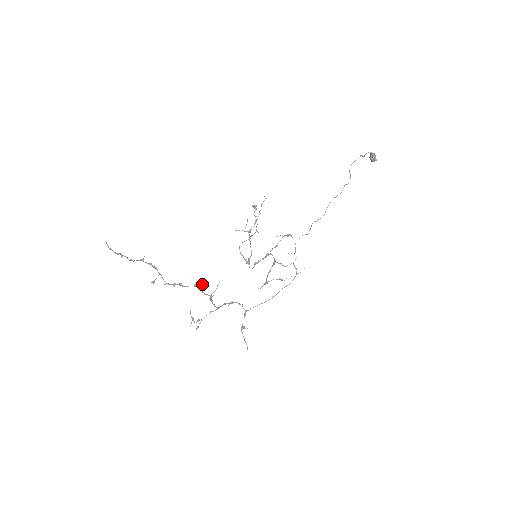
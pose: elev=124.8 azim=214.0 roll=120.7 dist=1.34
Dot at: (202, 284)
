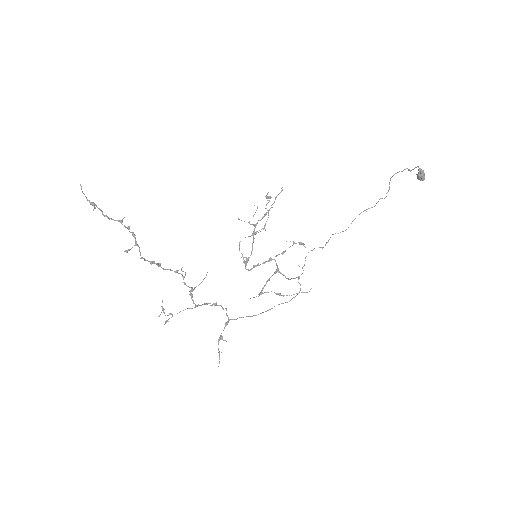
Dot at: occluded
